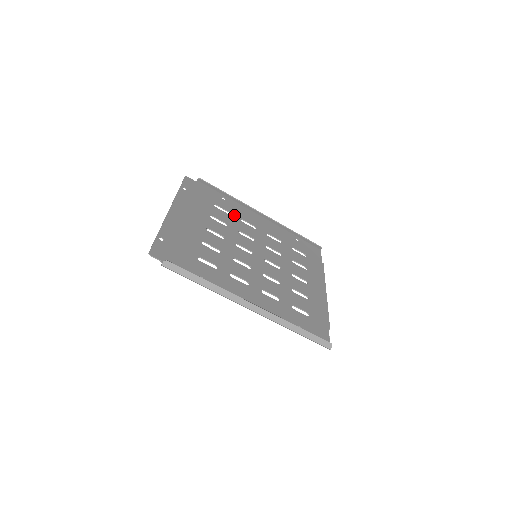
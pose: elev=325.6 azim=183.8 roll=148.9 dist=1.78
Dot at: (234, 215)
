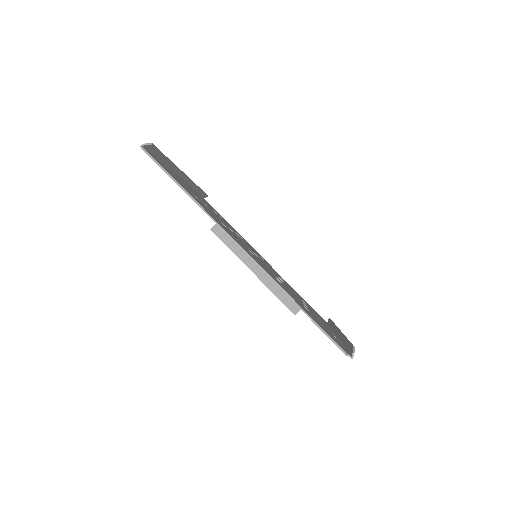
Dot at: (199, 199)
